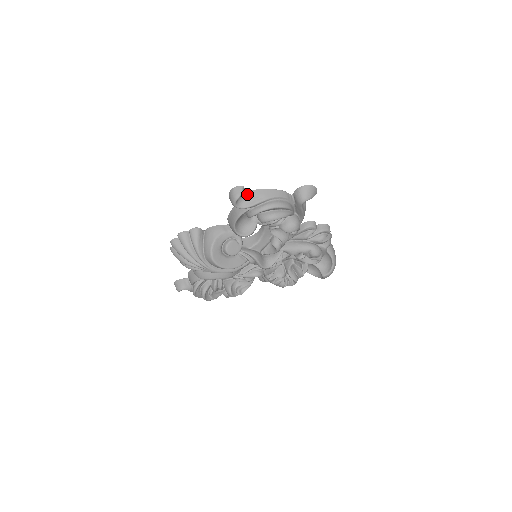
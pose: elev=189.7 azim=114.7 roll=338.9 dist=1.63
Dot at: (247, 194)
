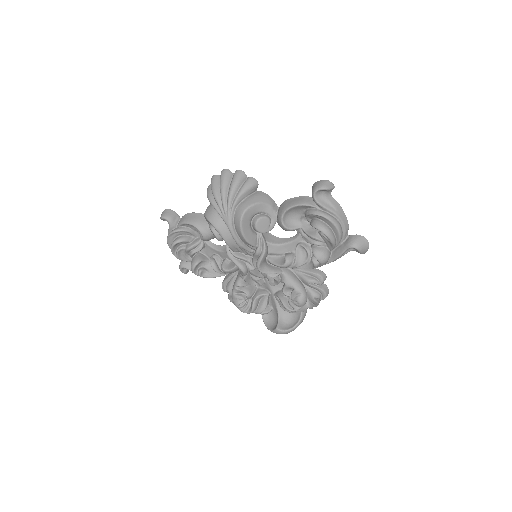
Dot at: (329, 196)
